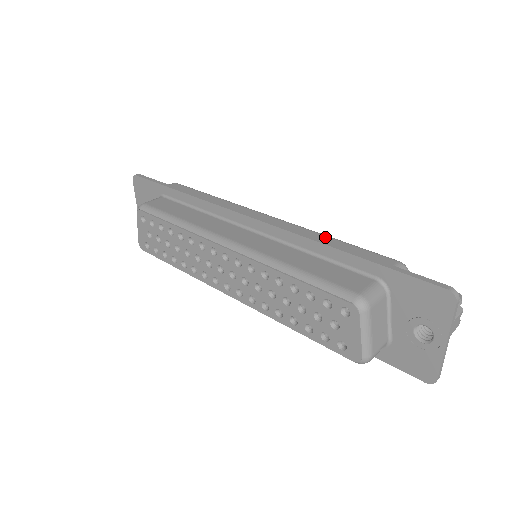
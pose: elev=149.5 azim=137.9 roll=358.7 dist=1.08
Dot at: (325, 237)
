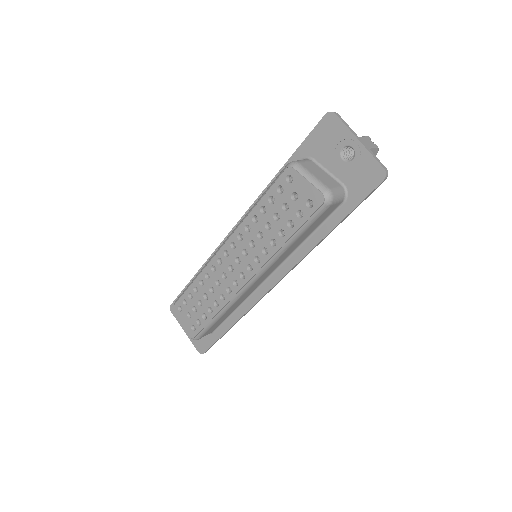
Dot at: occluded
